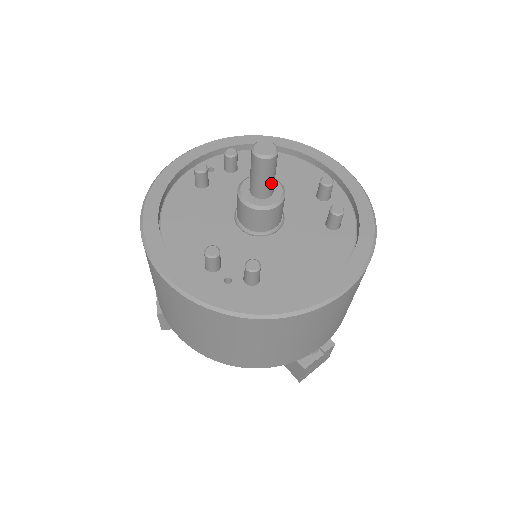
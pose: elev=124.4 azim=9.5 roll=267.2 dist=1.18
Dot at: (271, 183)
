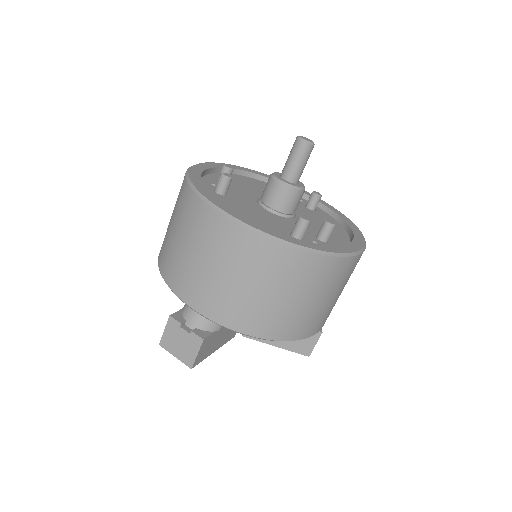
Dot at: (303, 169)
